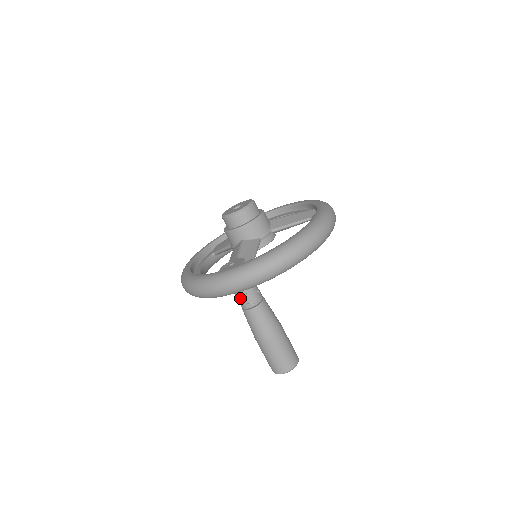
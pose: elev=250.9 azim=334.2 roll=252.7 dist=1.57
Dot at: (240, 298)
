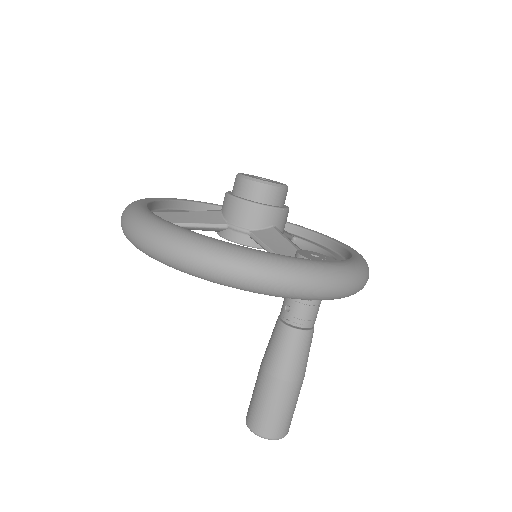
Dot at: (310, 309)
